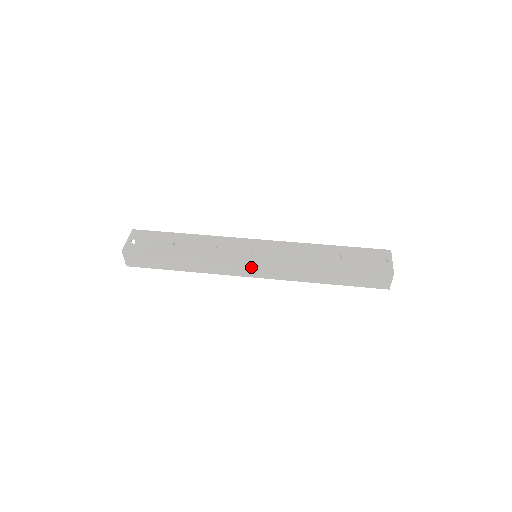
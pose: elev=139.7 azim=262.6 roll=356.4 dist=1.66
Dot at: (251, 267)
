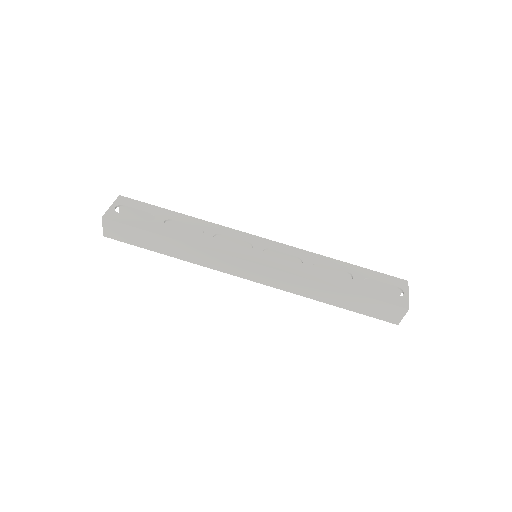
Dot at: (248, 268)
